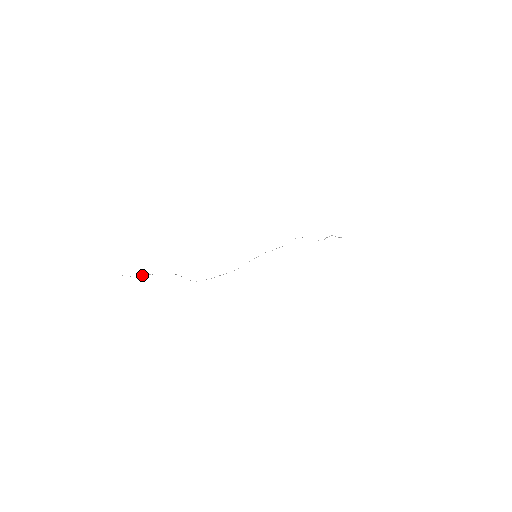
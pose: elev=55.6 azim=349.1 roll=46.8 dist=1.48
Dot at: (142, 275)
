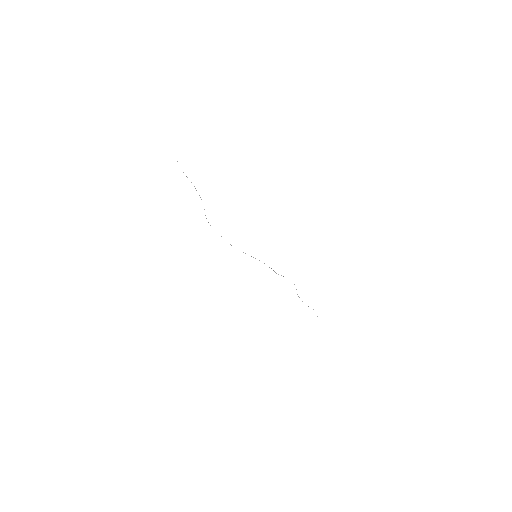
Dot at: occluded
